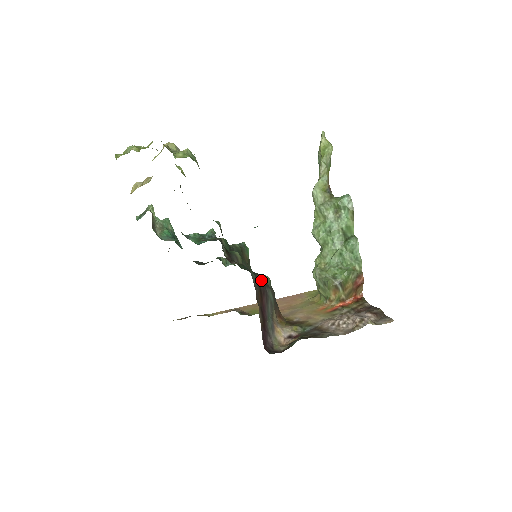
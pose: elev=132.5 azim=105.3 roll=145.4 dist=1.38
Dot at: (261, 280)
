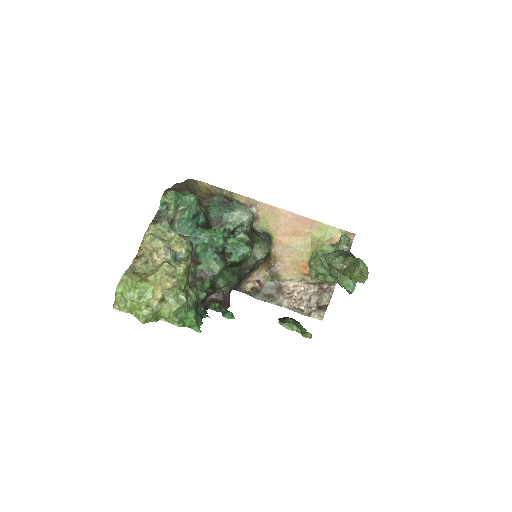
Dot at: occluded
